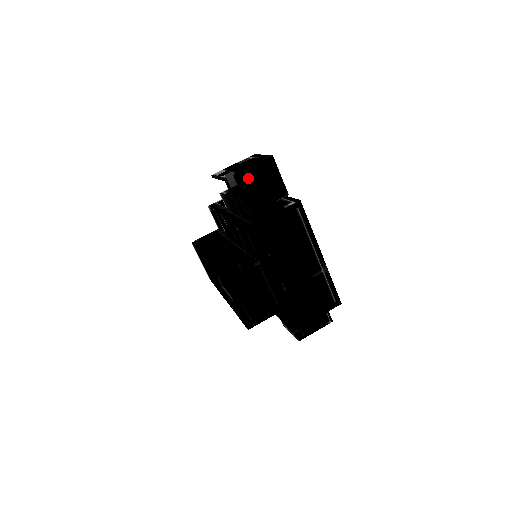
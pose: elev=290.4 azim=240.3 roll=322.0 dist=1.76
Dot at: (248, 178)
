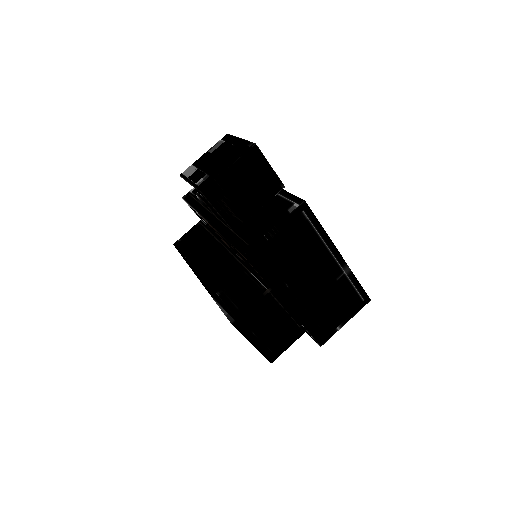
Dot at: (230, 181)
